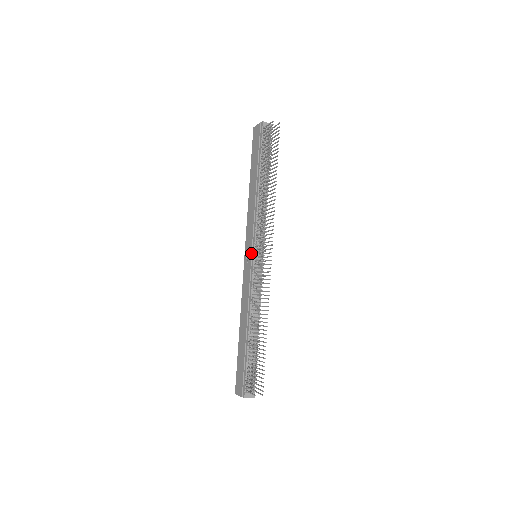
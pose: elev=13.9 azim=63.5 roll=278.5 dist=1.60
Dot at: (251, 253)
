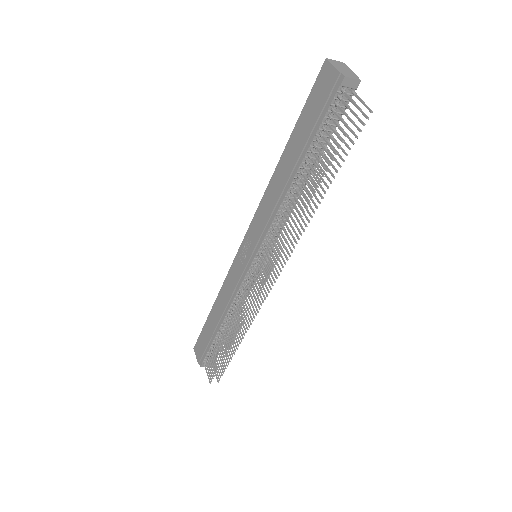
Dot at: (250, 257)
